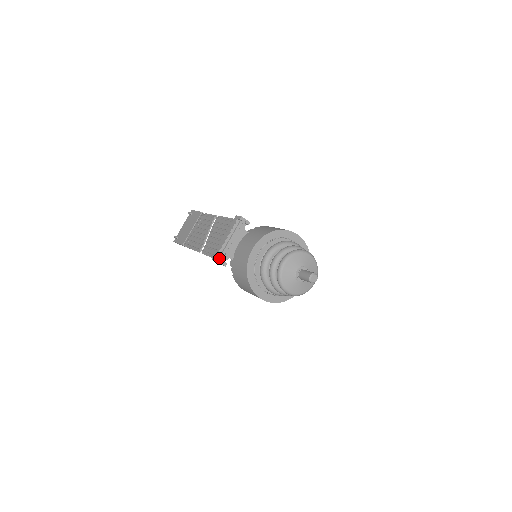
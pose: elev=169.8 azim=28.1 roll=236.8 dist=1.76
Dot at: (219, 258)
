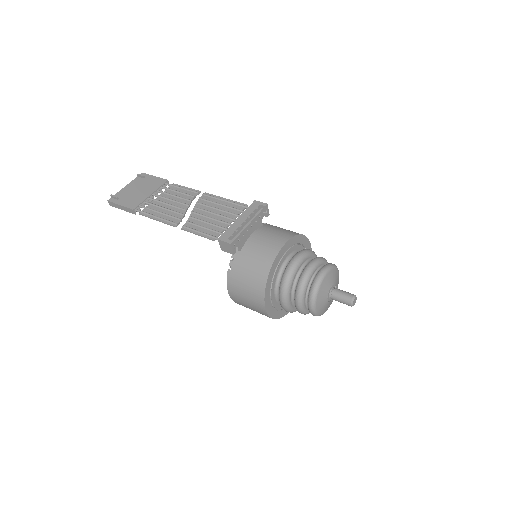
Dot at: (232, 242)
